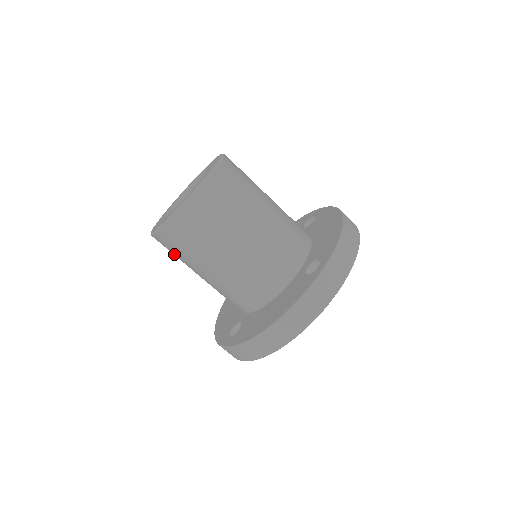
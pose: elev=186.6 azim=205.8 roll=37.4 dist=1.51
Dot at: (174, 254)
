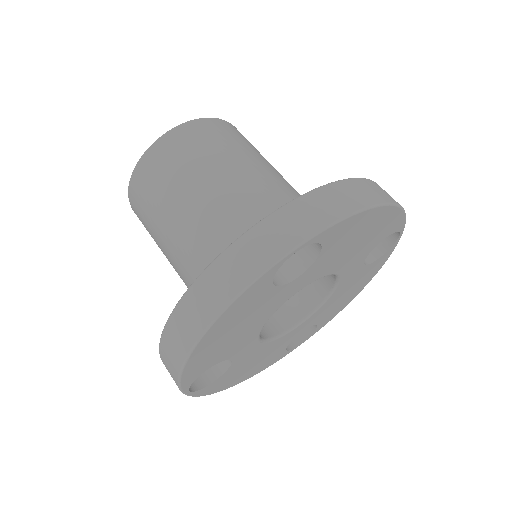
Dot at: occluded
